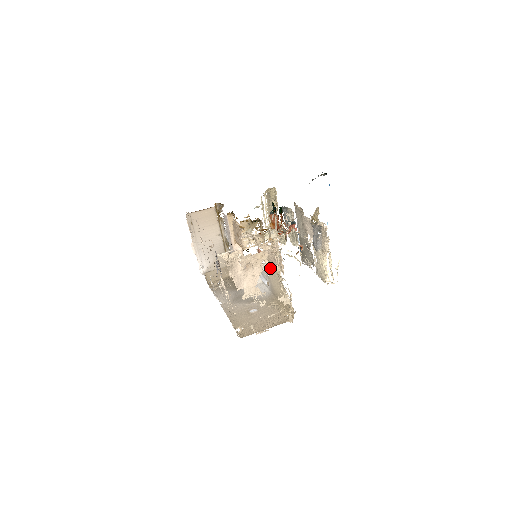
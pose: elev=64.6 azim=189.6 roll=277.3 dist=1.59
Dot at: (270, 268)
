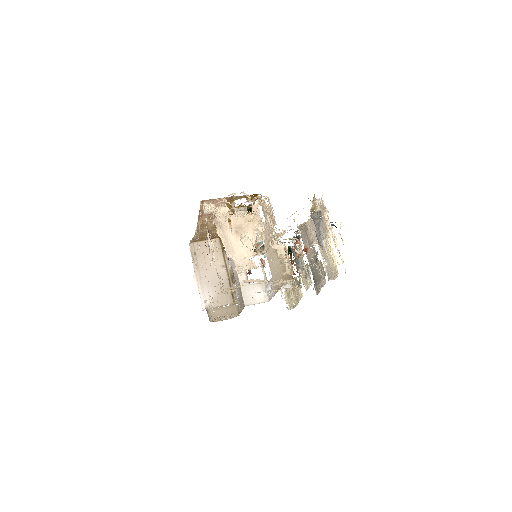
Dot at: (258, 211)
